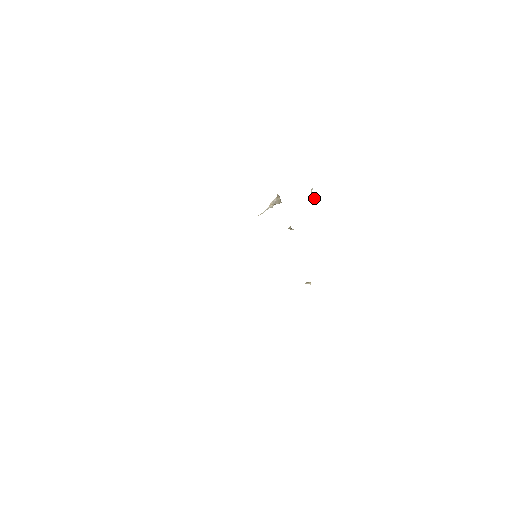
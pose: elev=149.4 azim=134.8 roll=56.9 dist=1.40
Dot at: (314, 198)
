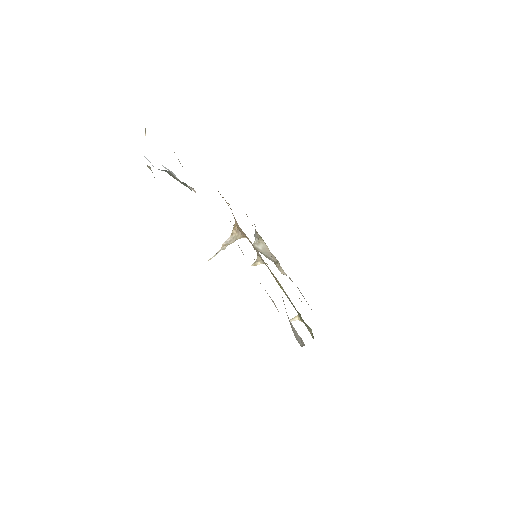
Dot at: (260, 248)
